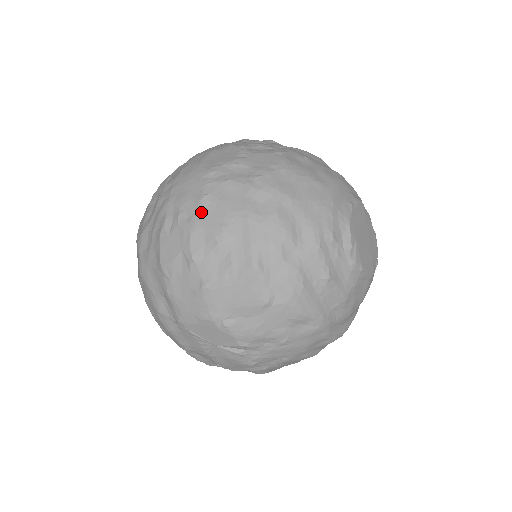
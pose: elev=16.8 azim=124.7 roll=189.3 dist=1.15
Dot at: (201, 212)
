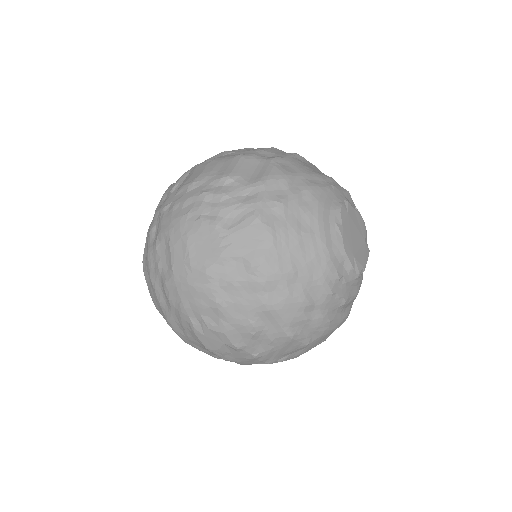
Dot at: (224, 317)
